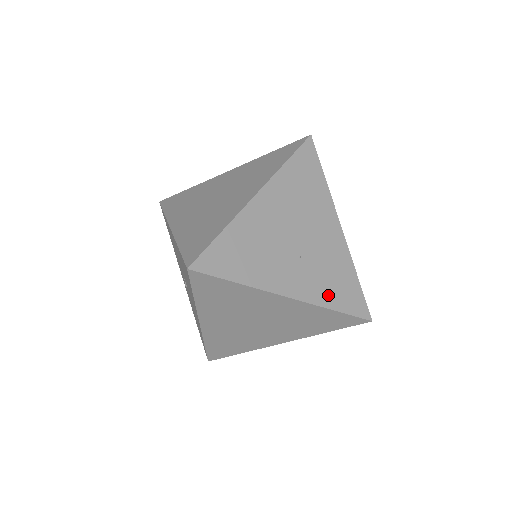
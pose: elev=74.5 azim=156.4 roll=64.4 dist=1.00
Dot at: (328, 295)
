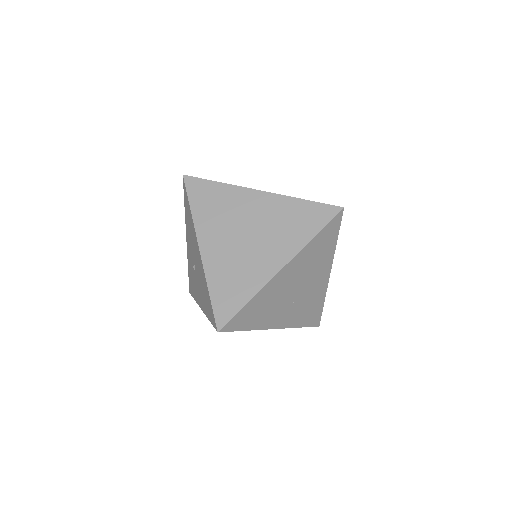
Dot at: (300, 320)
